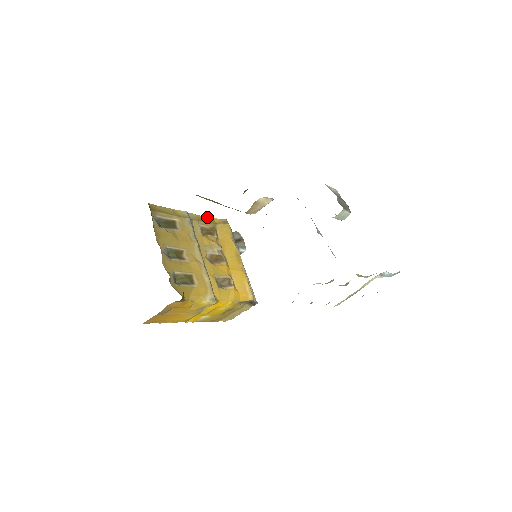
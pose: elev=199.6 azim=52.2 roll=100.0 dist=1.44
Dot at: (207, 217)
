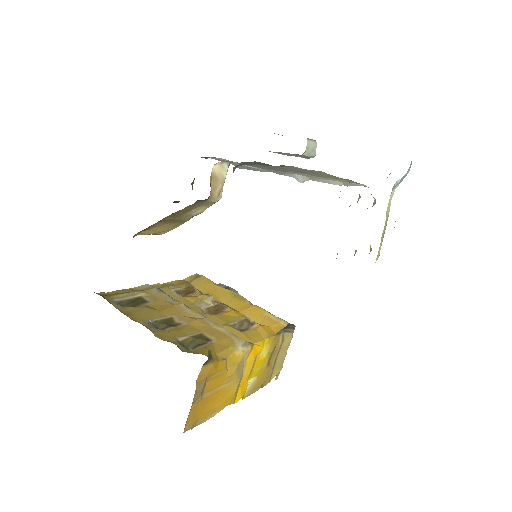
Dot at: (174, 281)
